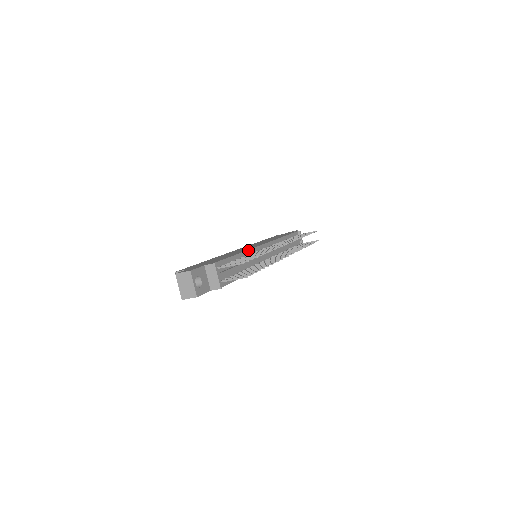
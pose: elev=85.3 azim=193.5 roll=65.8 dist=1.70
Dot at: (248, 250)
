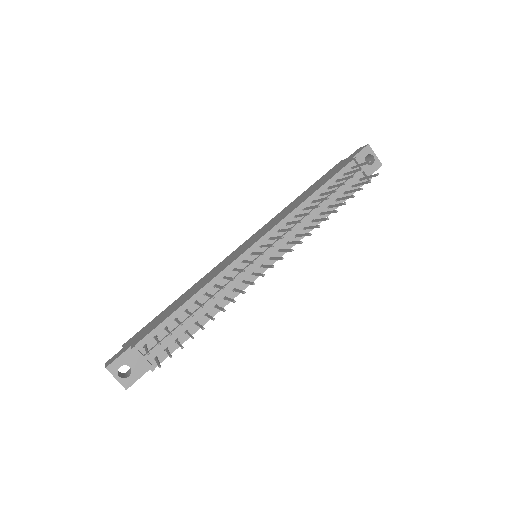
Dot at: (211, 280)
